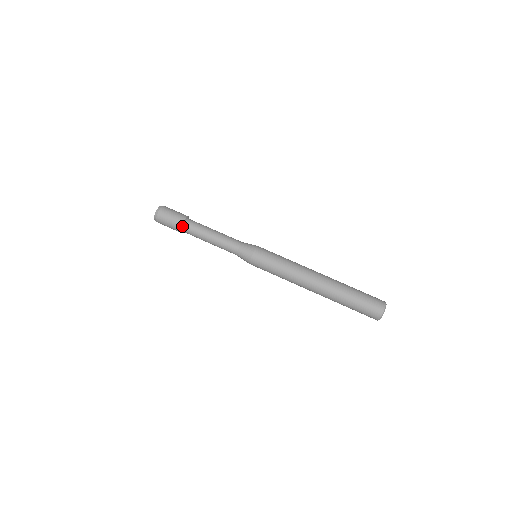
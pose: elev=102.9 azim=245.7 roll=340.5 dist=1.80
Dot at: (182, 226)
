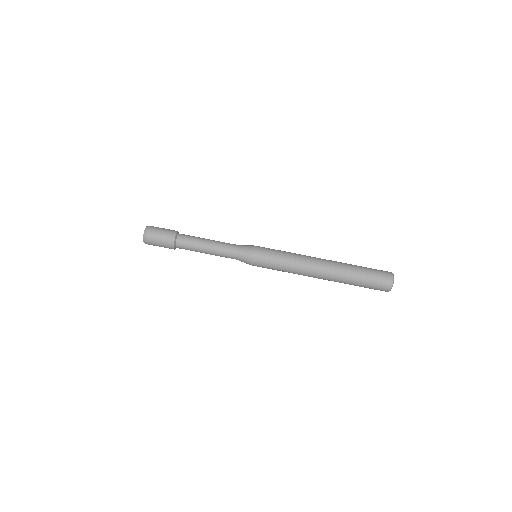
Dot at: (175, 238)
